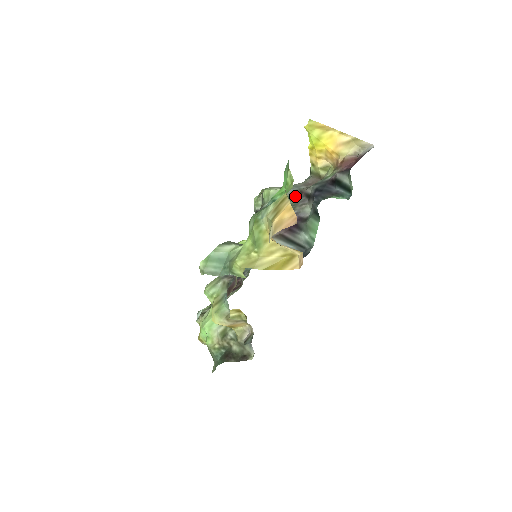
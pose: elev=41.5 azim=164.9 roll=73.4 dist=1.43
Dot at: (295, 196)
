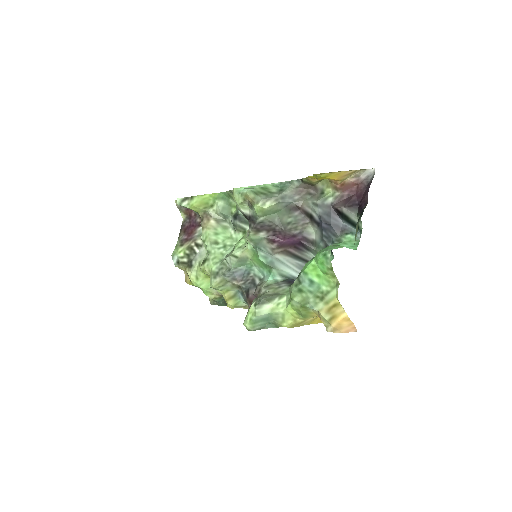
Dot at: (292, 212)
